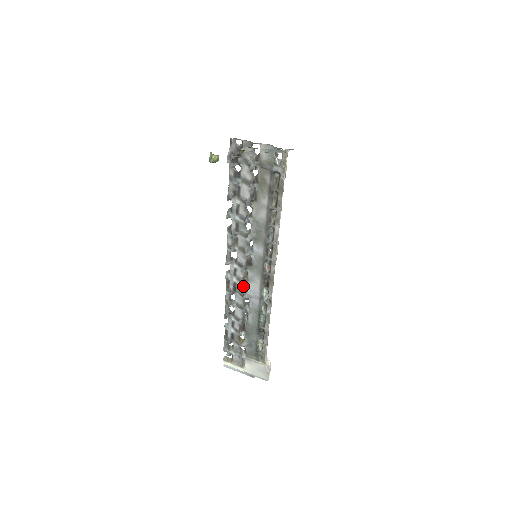
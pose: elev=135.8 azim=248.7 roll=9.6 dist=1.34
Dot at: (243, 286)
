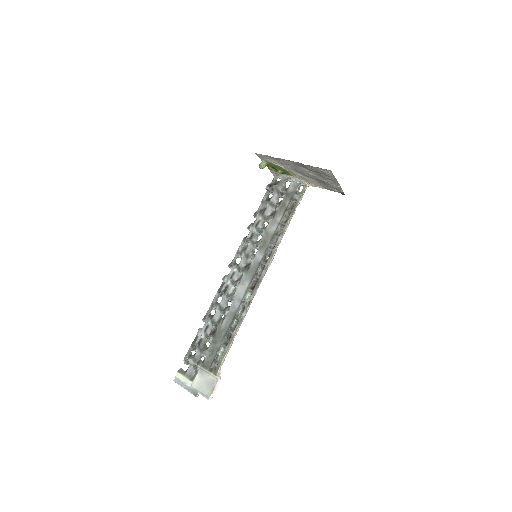
Dot at: (233, 290)
